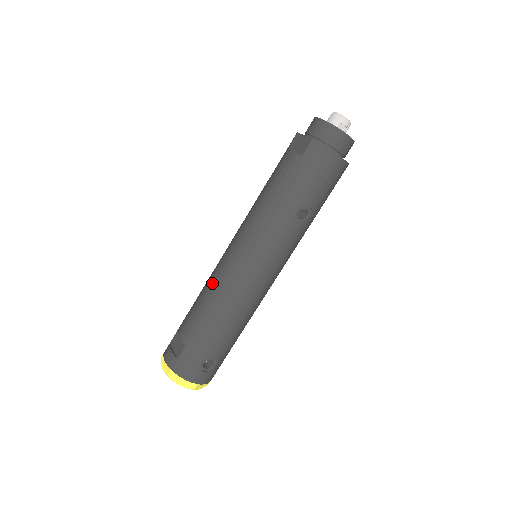
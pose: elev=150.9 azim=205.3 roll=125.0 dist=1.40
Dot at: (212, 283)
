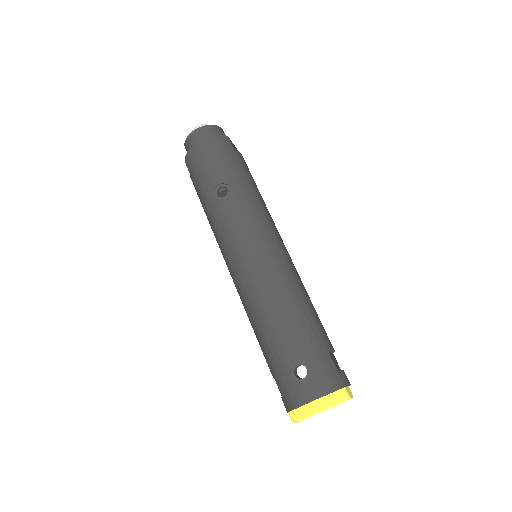
Dot at: occluded
